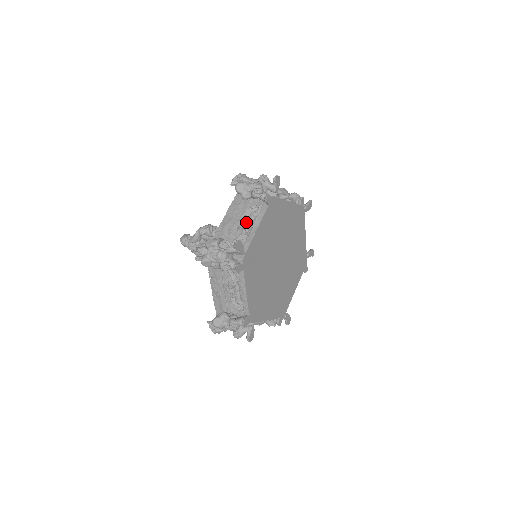
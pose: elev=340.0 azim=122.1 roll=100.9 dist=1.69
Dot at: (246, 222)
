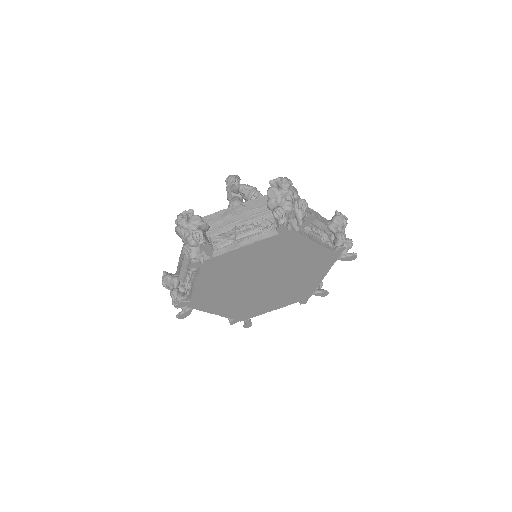
Dot at: (246, 229)
